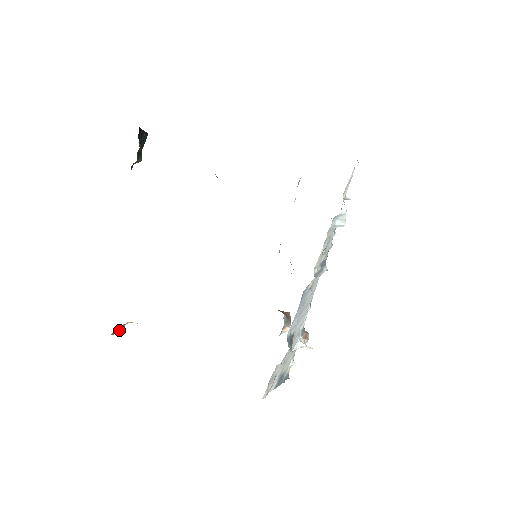
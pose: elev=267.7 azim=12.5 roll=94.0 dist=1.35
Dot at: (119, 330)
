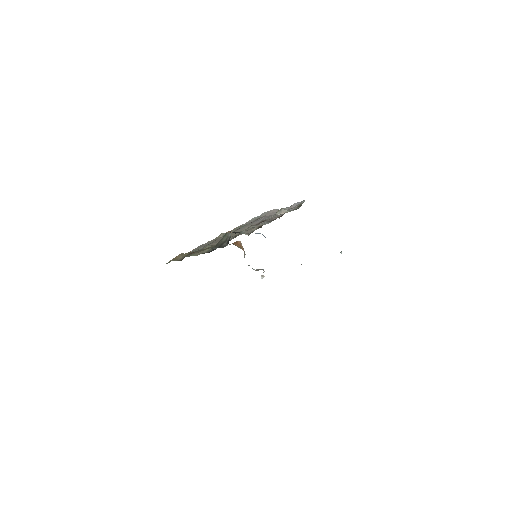
Dot at: occluded
